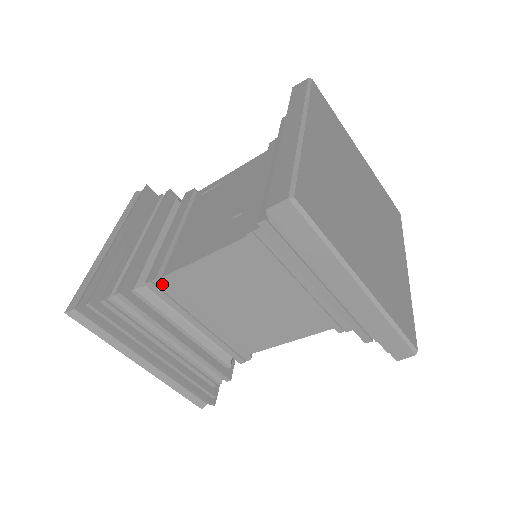
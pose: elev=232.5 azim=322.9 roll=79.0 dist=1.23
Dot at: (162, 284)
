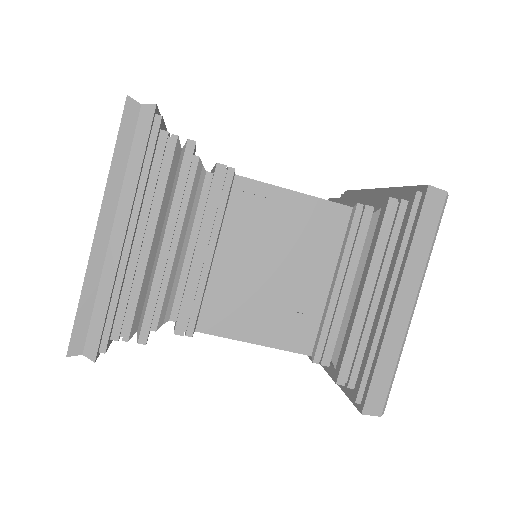
Dot at: occluded
